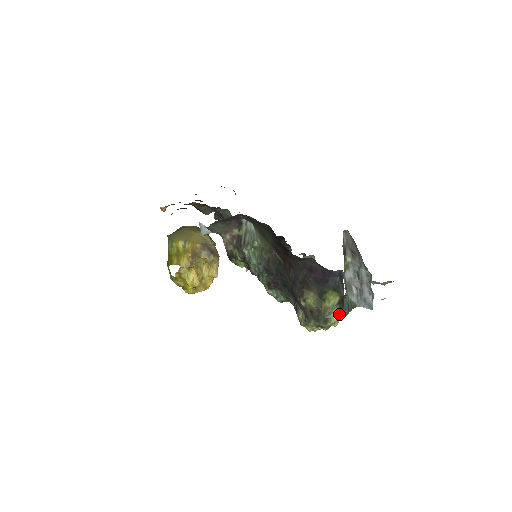
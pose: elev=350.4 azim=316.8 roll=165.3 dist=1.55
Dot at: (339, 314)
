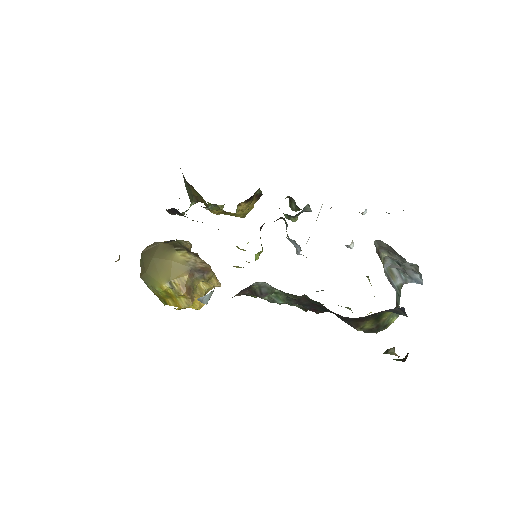
Dot at: (396, 314)
